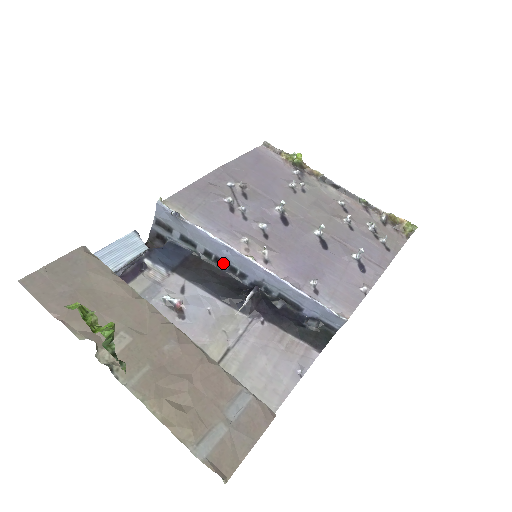
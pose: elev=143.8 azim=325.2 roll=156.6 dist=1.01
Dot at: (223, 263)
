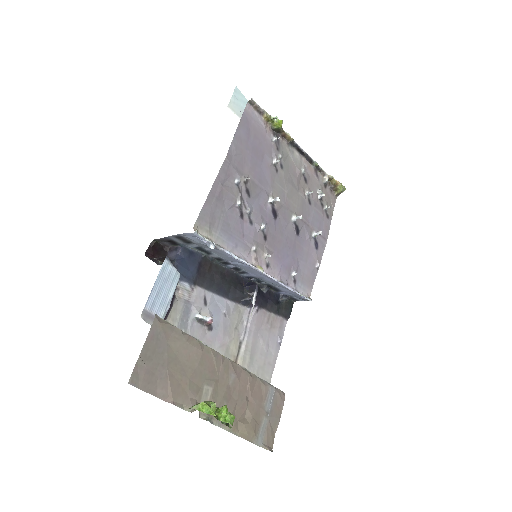
Dot at: (230, 265)
